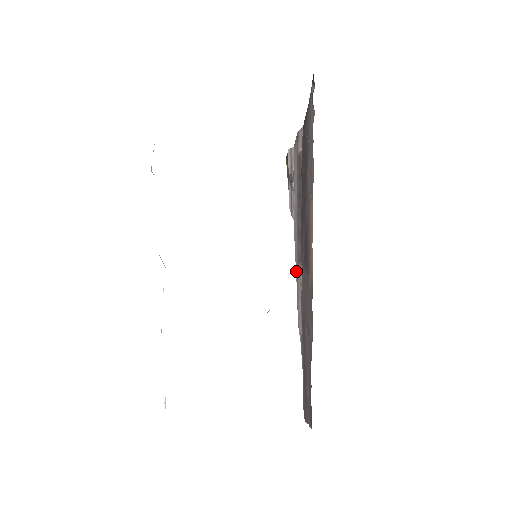
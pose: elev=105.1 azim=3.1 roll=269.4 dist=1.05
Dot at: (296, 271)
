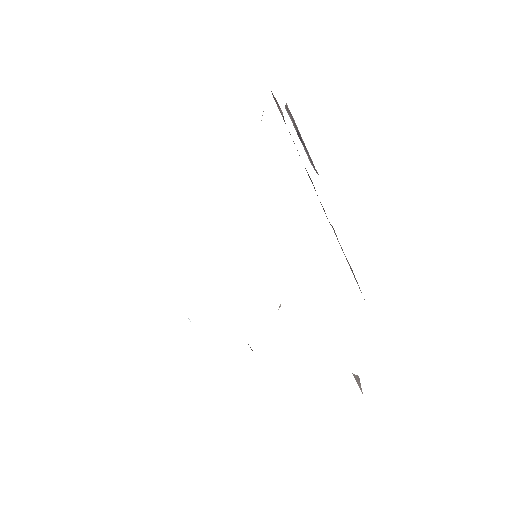
Dot at: occluded
